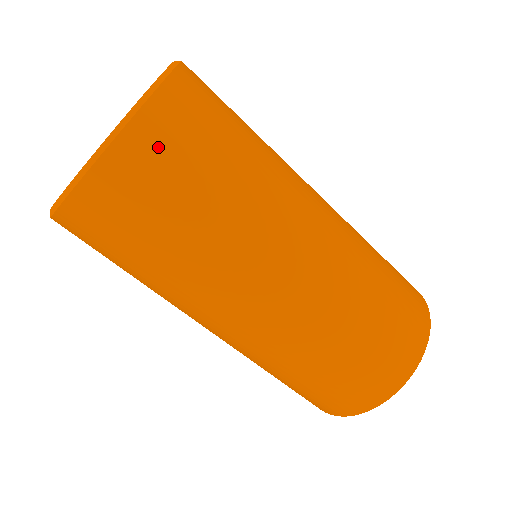
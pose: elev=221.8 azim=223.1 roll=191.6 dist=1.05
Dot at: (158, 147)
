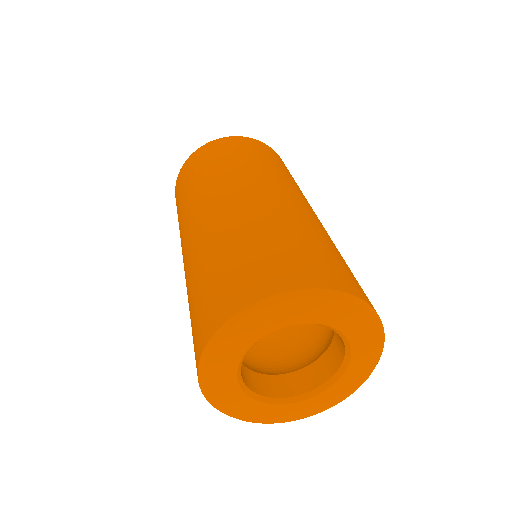
Dot at: (264, 148)
